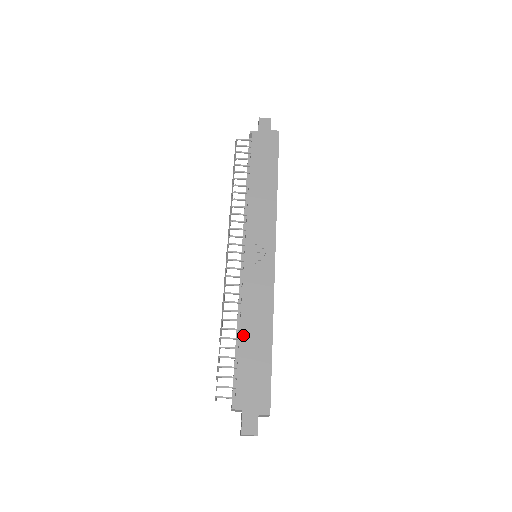
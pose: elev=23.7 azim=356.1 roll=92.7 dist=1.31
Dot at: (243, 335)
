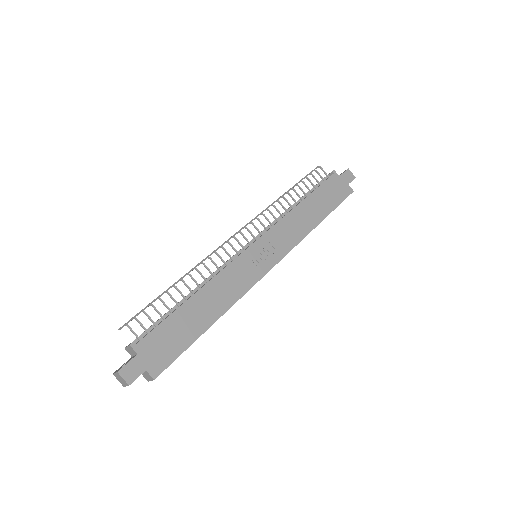
Dot at: (193, 300)
